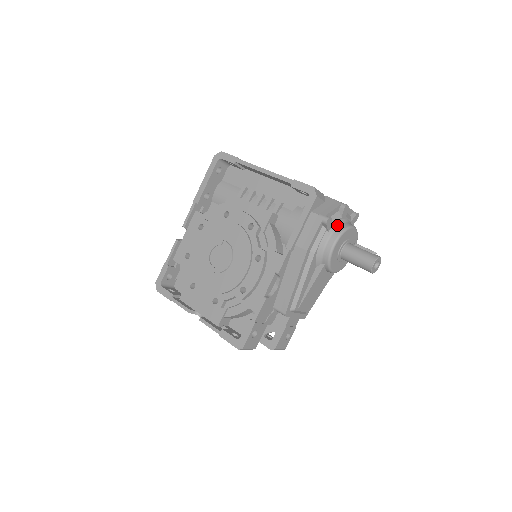
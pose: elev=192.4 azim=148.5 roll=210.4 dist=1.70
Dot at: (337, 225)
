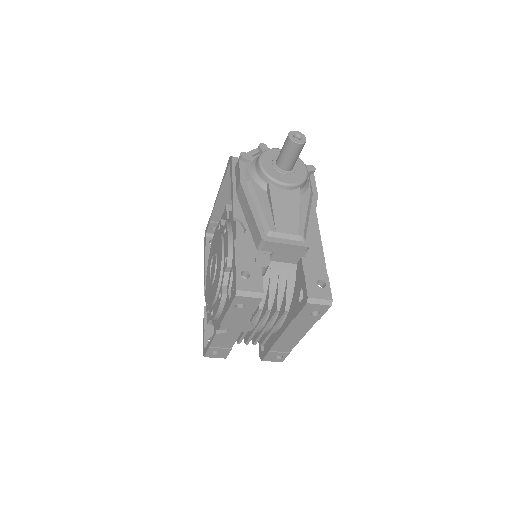
Dot at: occluded
